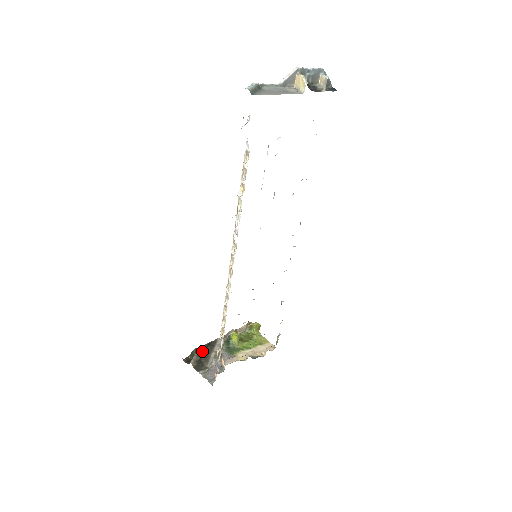
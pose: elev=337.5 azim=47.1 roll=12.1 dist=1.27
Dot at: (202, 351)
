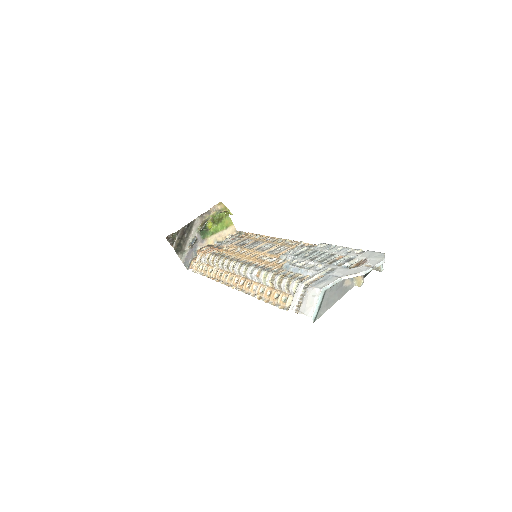
Dot at: (182, 233)
